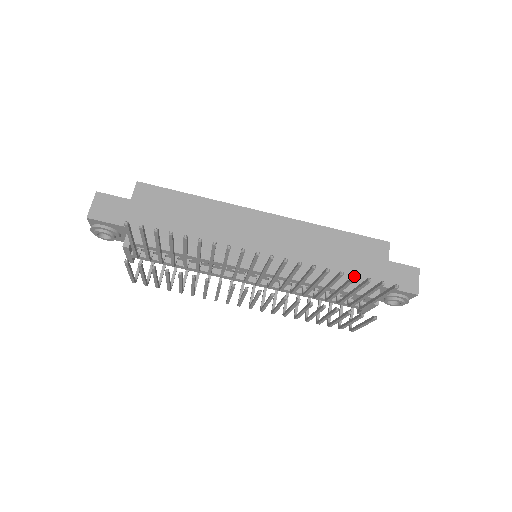
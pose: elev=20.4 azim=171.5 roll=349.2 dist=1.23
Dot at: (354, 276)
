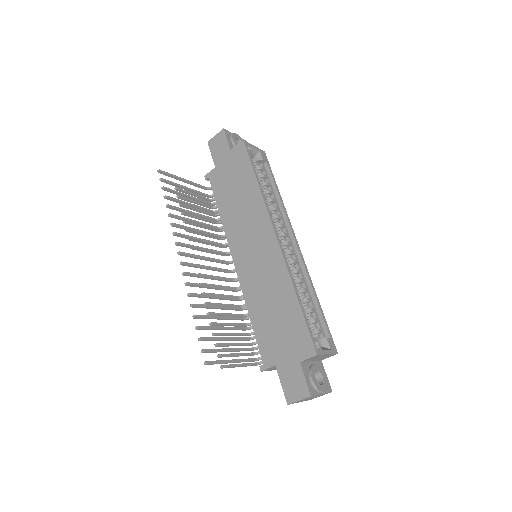
Dot at: (196, 326)
